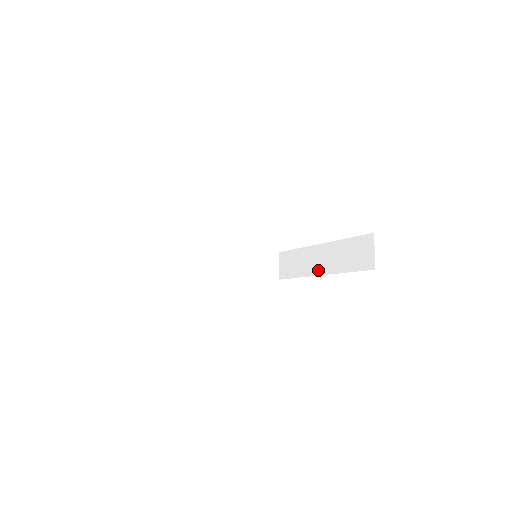
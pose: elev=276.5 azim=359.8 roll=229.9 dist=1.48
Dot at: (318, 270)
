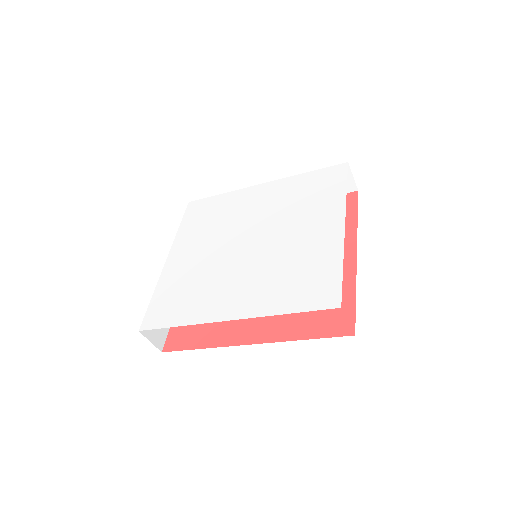
Dot at: occluded
